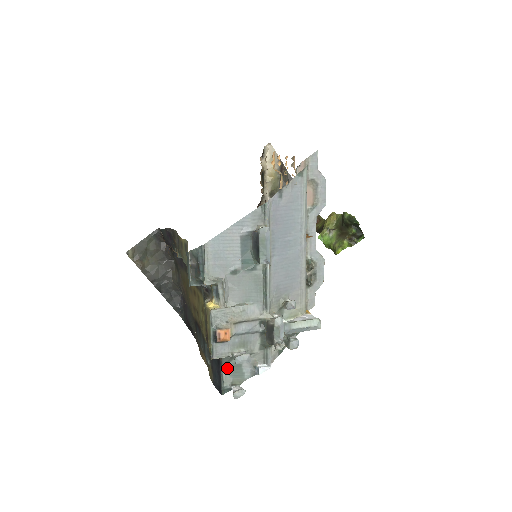
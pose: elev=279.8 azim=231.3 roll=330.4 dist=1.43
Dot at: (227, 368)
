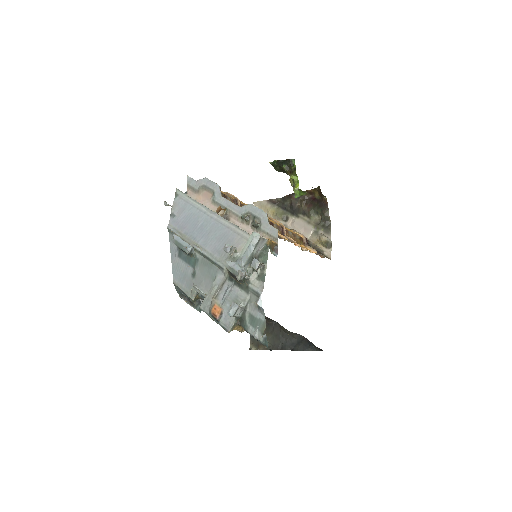
Dot at: (250, 329)
